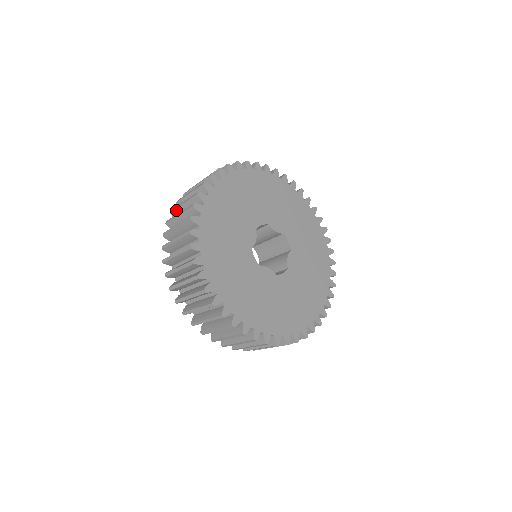
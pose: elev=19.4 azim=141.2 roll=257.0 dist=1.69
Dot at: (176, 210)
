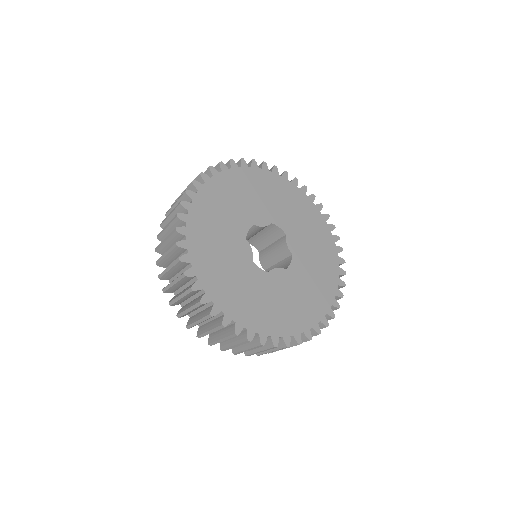
Dot at: occluded
